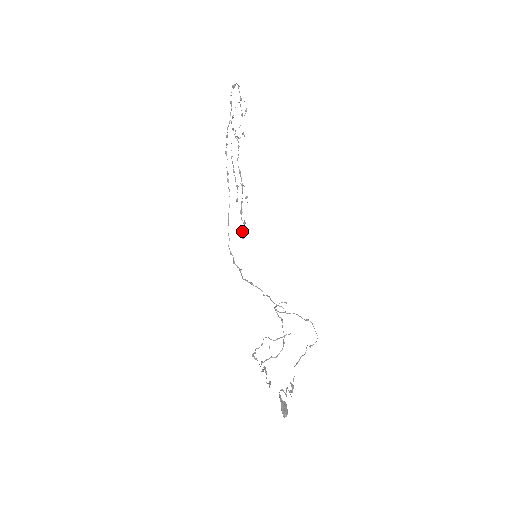
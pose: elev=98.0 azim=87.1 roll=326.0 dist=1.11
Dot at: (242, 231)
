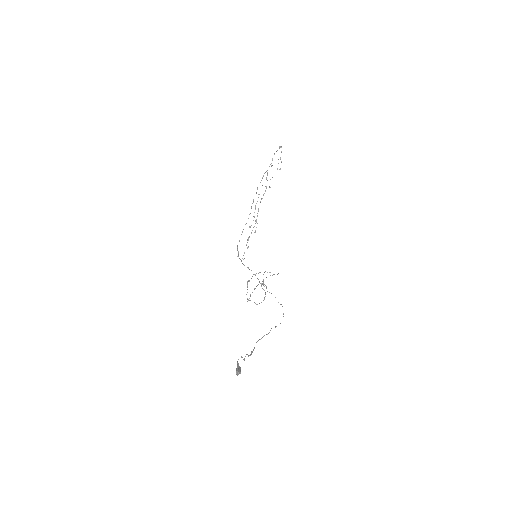
Dot at: (244, 253)
